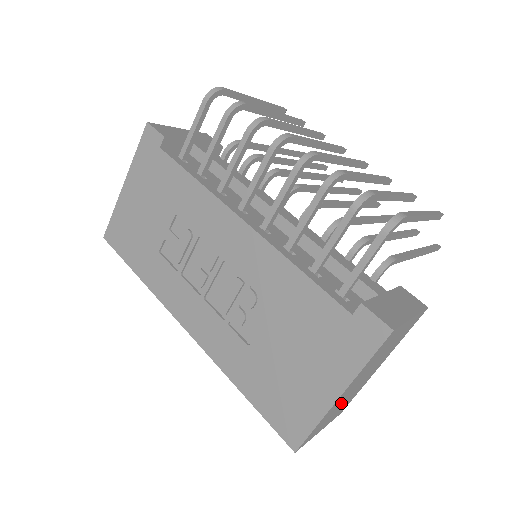
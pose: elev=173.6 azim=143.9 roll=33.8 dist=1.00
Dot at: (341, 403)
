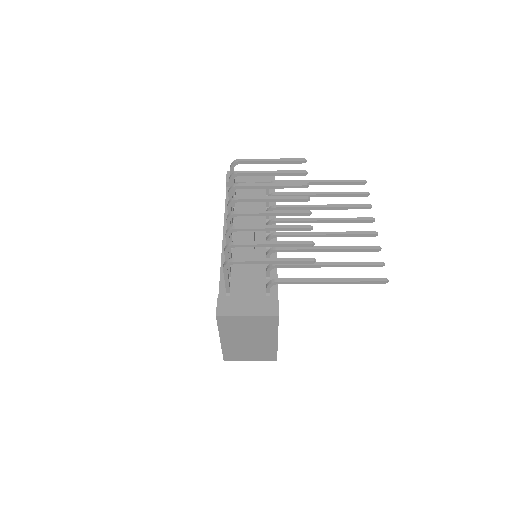
Dot at: (244, 348)
